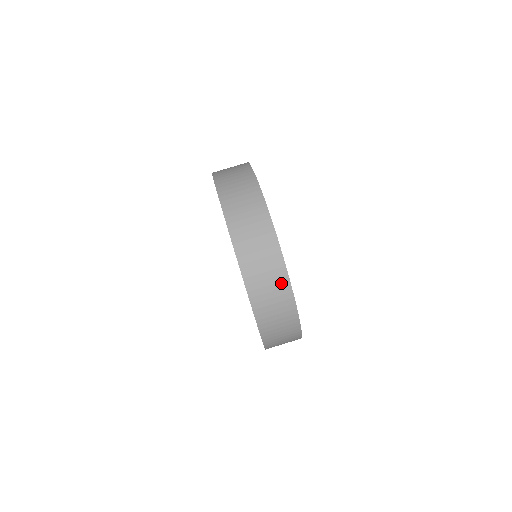
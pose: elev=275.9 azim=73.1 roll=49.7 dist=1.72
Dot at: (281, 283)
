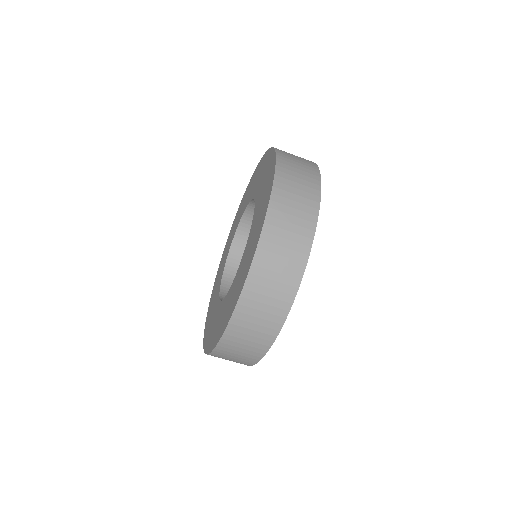
Dot at: (282, 302)
